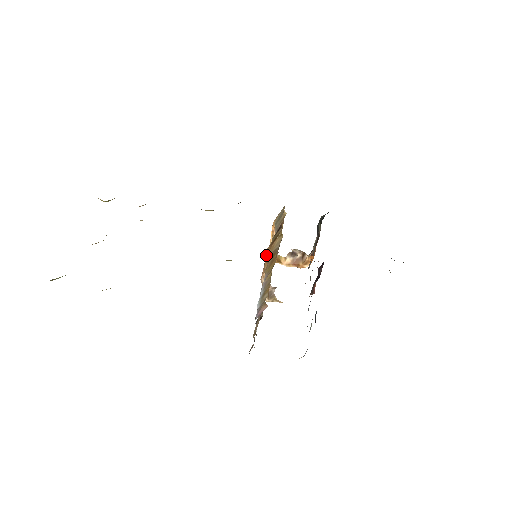
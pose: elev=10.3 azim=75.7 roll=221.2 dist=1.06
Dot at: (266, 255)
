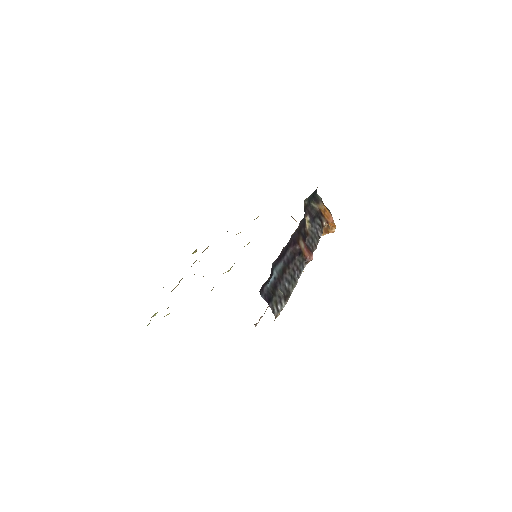
Dot at: occluded
